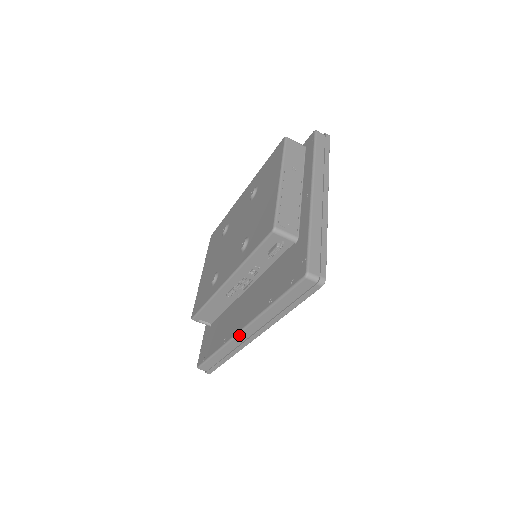
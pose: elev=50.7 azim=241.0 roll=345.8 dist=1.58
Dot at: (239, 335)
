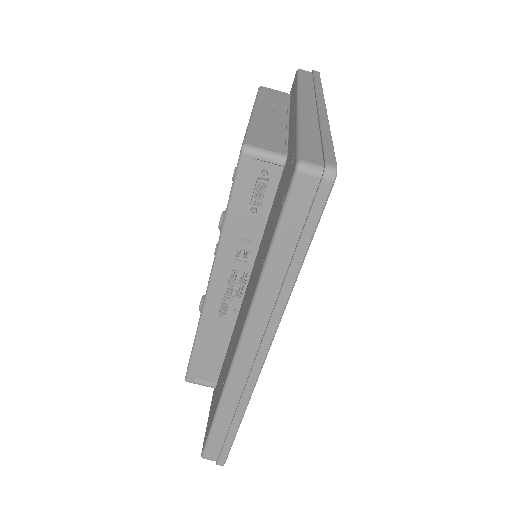
Dot at: (237, 360)
